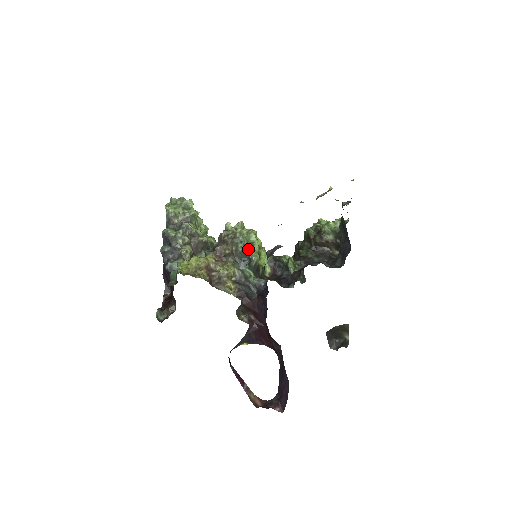
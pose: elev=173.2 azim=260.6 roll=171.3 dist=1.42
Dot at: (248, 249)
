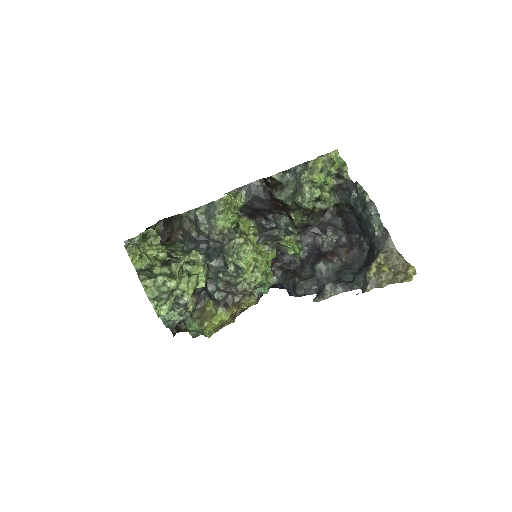
Dot at: occluded
